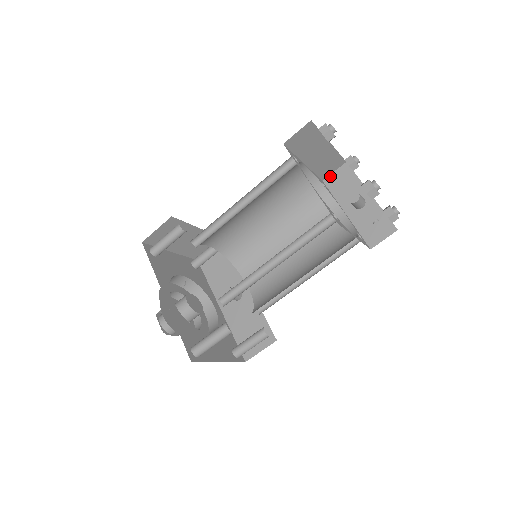
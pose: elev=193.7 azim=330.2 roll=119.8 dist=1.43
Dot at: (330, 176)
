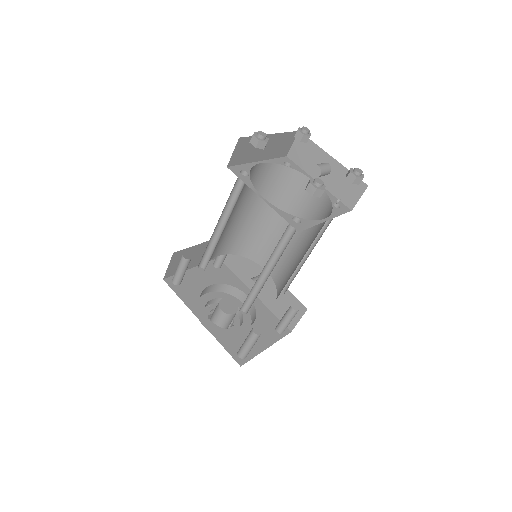
Dot at: (291, 150)
